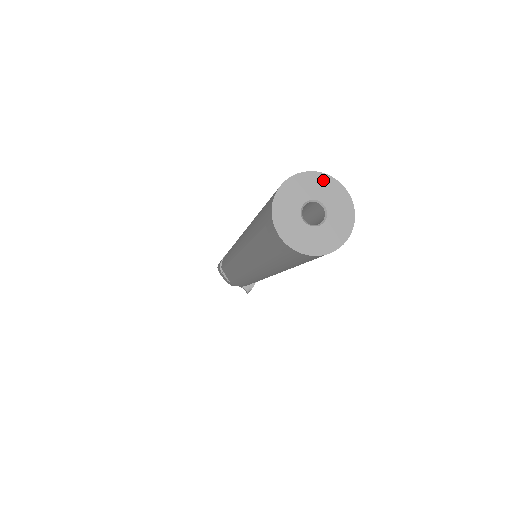
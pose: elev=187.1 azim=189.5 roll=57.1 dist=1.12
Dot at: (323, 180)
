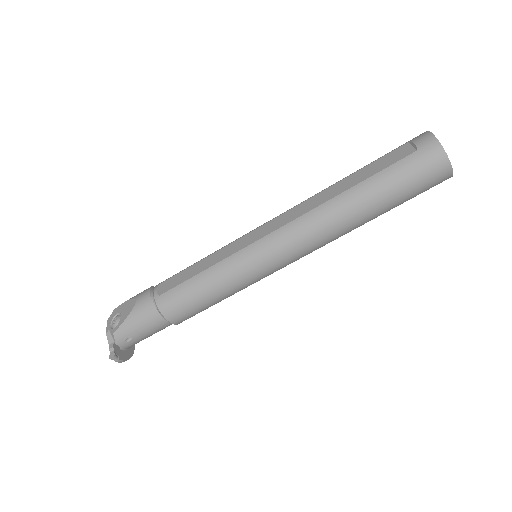
Dot at: occluded
